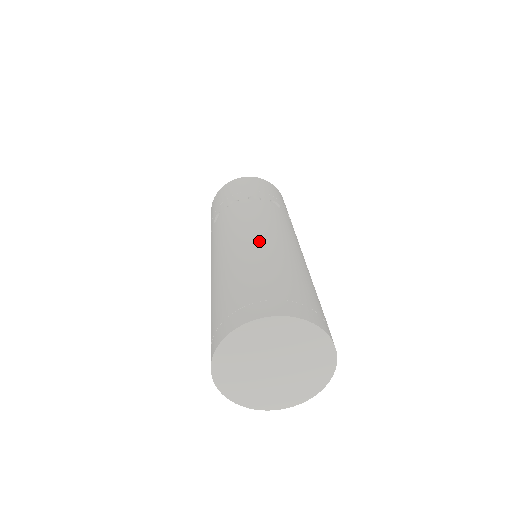
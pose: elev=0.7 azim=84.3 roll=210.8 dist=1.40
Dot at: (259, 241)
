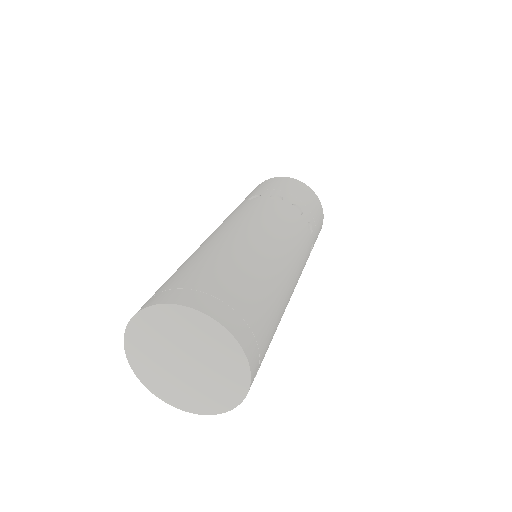
Dot at: (214, 237)
